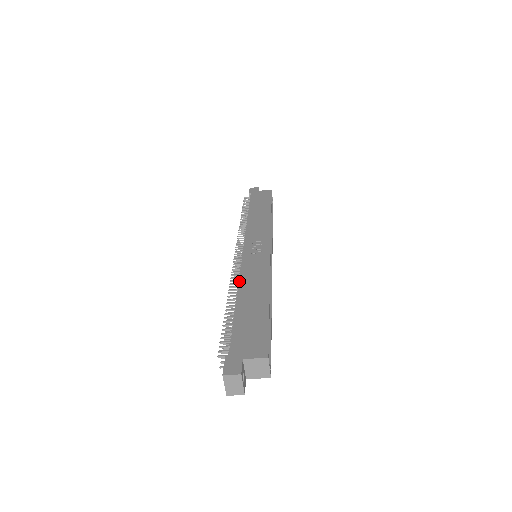
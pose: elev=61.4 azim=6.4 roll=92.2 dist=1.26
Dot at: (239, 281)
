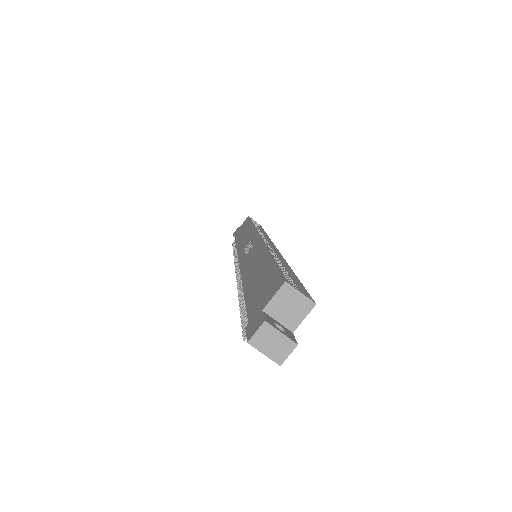
Dot at: (241, 277)
